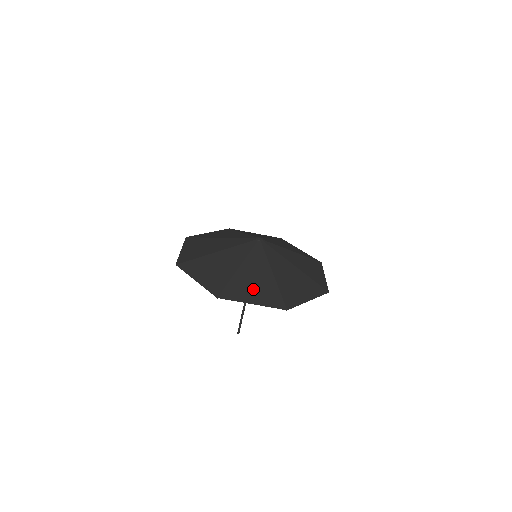
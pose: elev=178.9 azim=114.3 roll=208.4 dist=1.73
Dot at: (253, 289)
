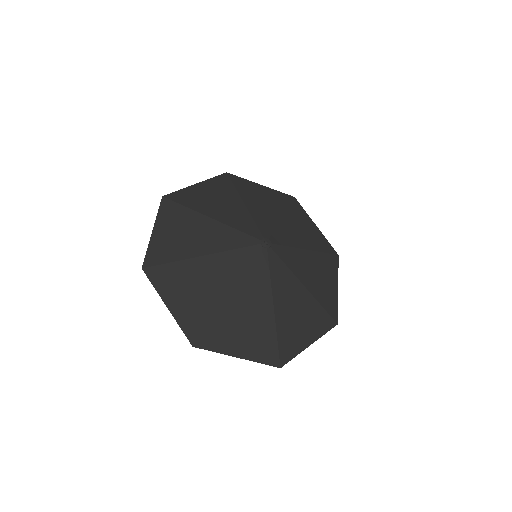
Dot at: (243, 333)
